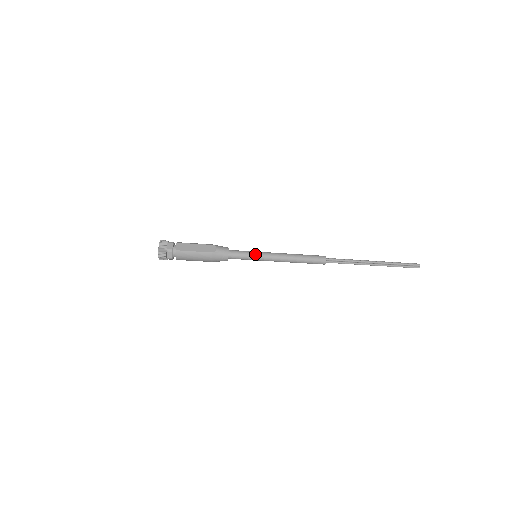
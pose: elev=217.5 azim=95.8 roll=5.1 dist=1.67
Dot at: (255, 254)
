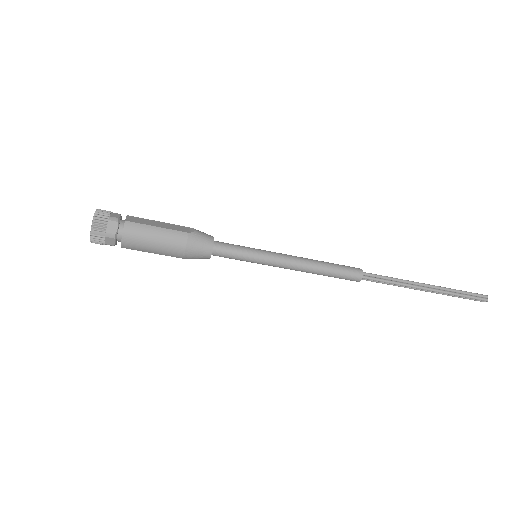
Dot at: (256, 249)
